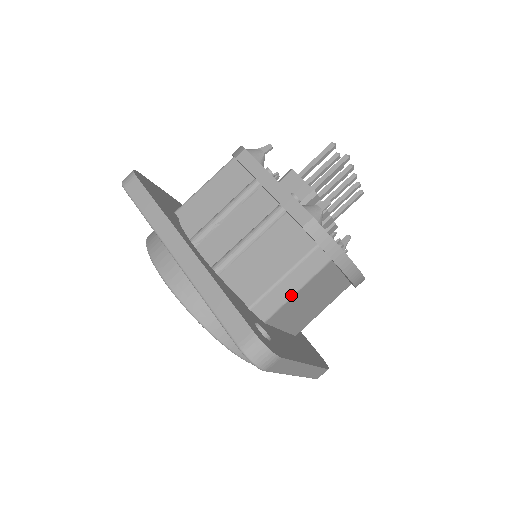
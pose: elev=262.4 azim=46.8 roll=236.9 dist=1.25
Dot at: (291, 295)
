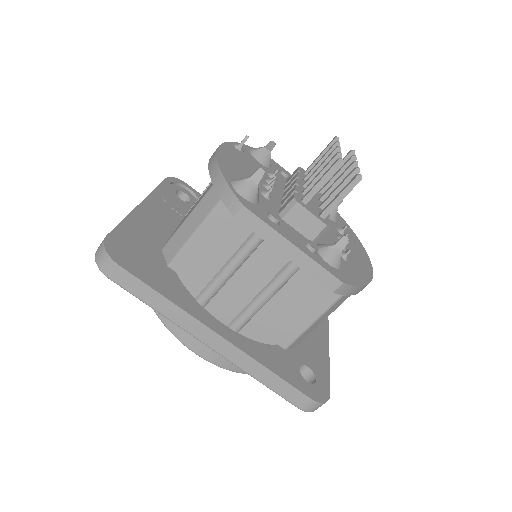
Dot at: (319, 324)
